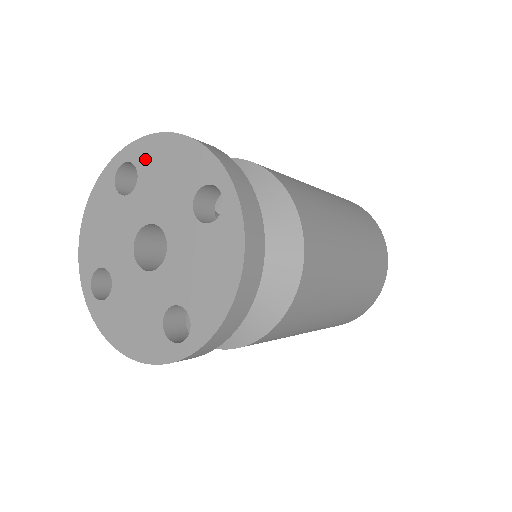
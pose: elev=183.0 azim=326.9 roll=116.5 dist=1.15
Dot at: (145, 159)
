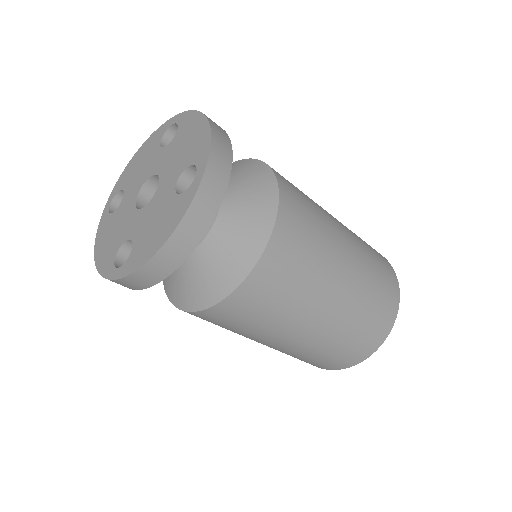
Dot at: (124, 181)
